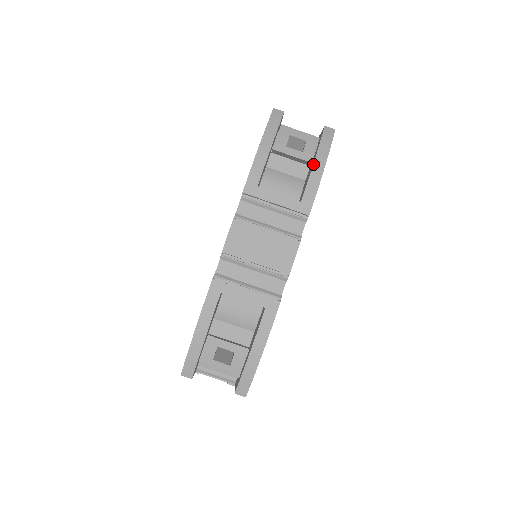
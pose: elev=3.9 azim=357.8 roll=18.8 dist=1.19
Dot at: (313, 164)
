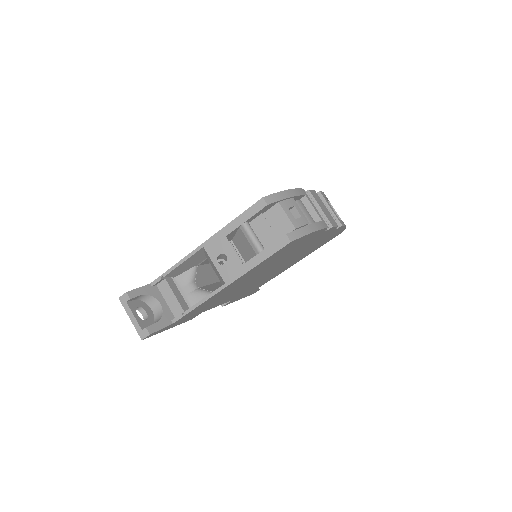
Dot at: occluded
